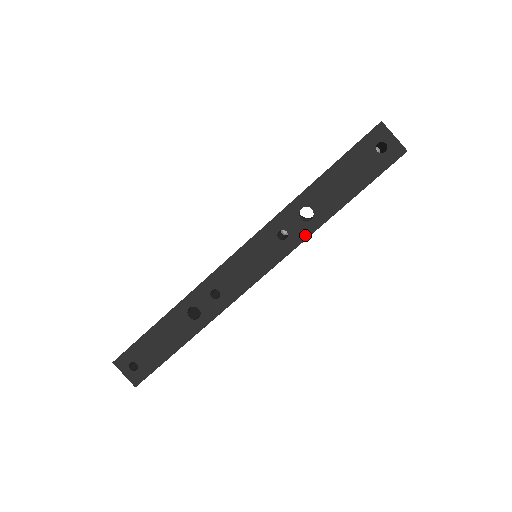
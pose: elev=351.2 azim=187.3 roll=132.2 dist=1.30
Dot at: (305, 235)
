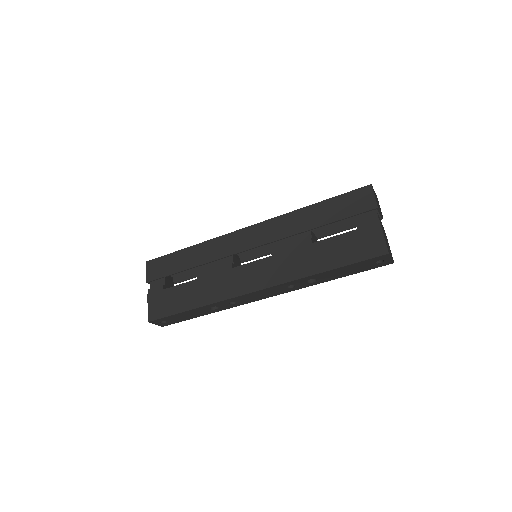
Dot at: (306, 286)
